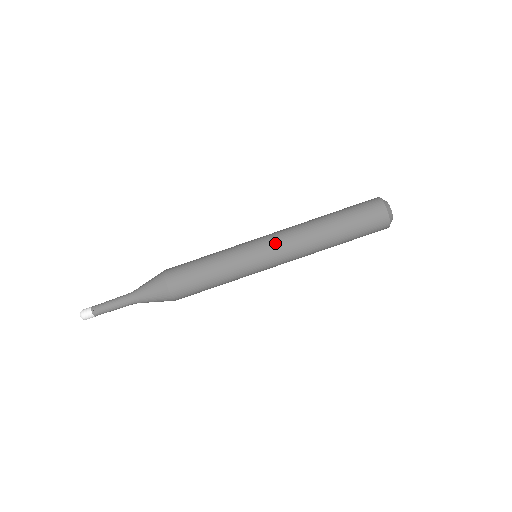
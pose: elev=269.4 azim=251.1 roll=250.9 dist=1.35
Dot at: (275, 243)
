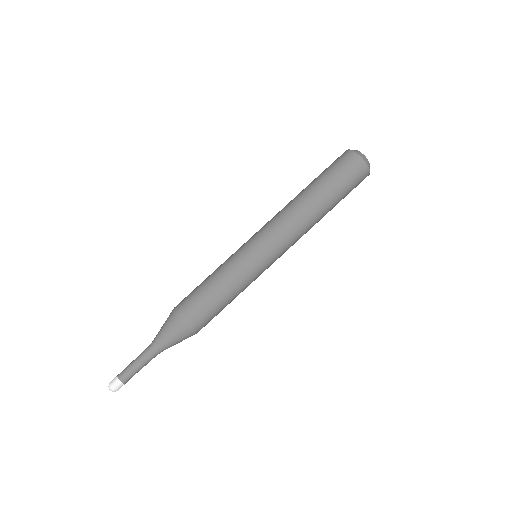
Dot at: (263, 229)
